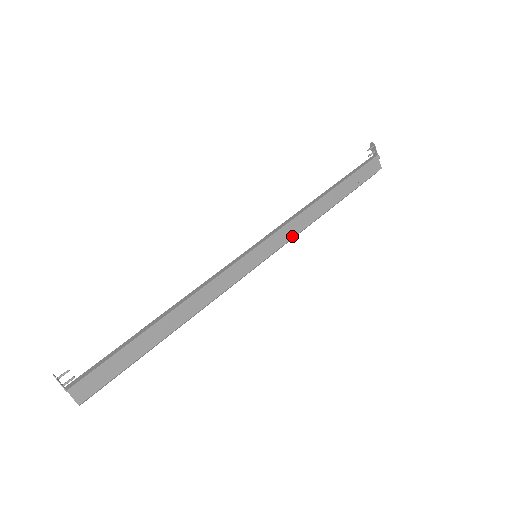
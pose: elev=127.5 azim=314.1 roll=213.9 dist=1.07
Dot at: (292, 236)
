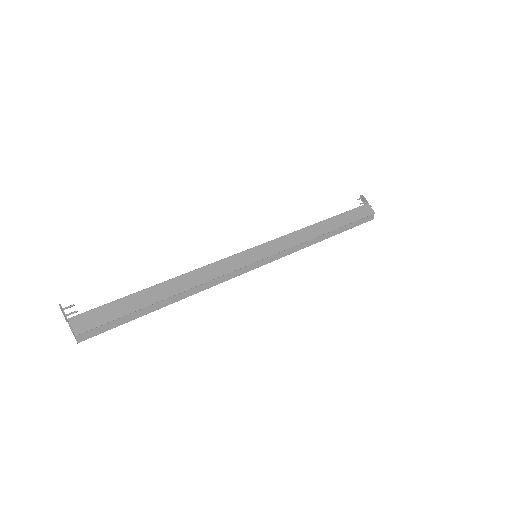
Dot at: (290, 246)
